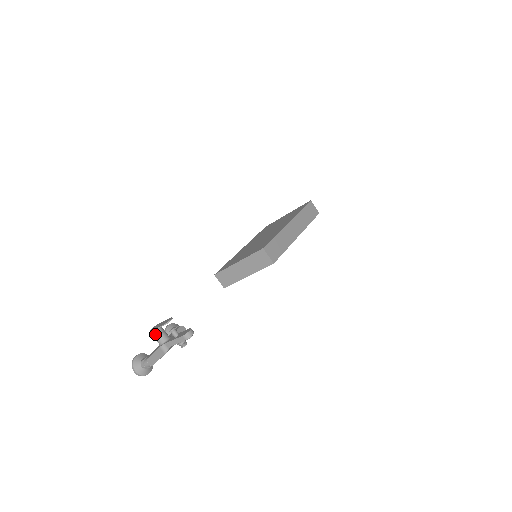
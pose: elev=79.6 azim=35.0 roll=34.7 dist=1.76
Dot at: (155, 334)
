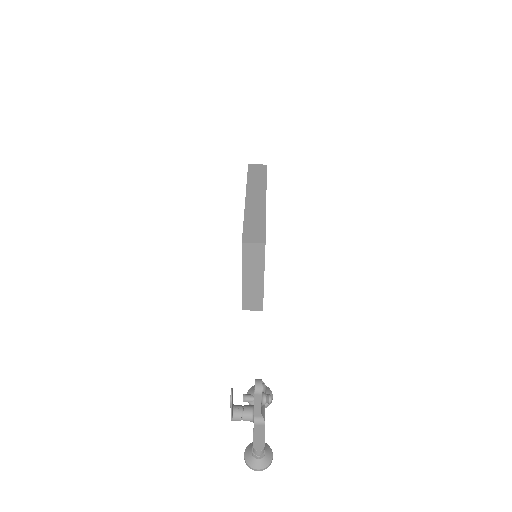
Dot at: (237, 418)
